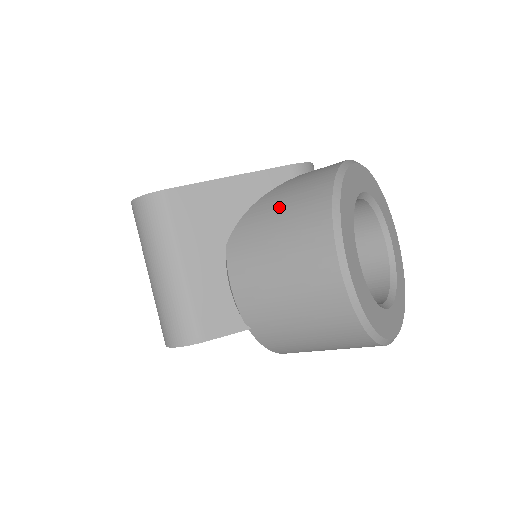
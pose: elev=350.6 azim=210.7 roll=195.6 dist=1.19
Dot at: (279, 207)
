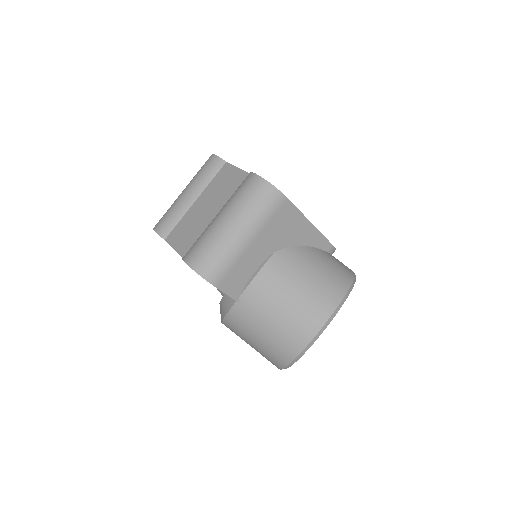
Dot at: (318, 265)
